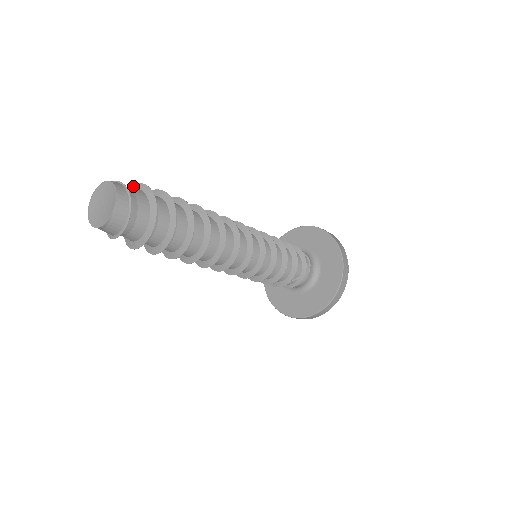
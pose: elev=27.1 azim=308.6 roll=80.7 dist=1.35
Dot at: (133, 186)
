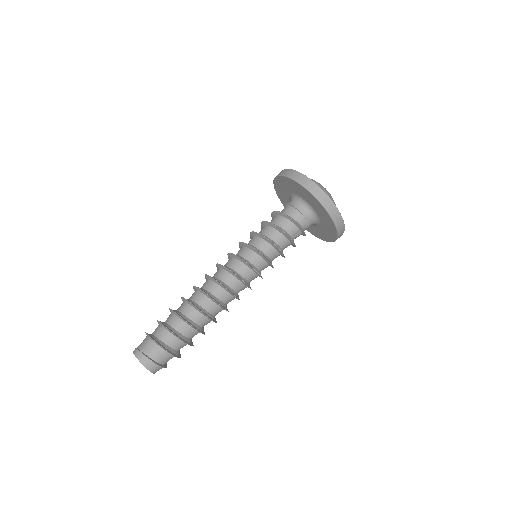
Dot at: occluded
